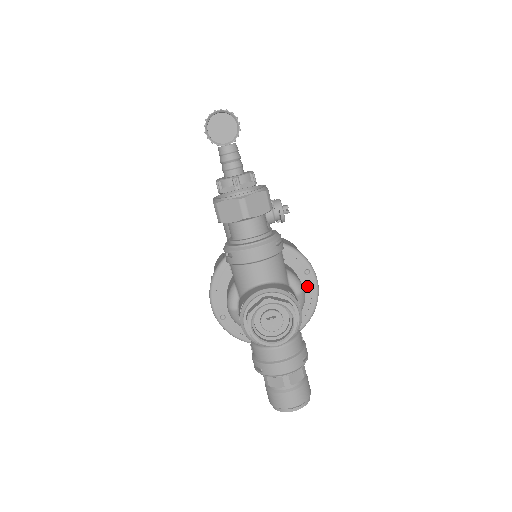
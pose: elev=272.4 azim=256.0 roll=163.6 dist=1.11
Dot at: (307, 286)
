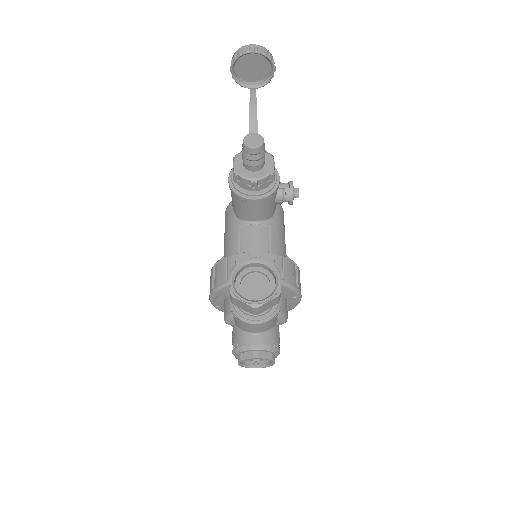
Dot at: (291, 302)
